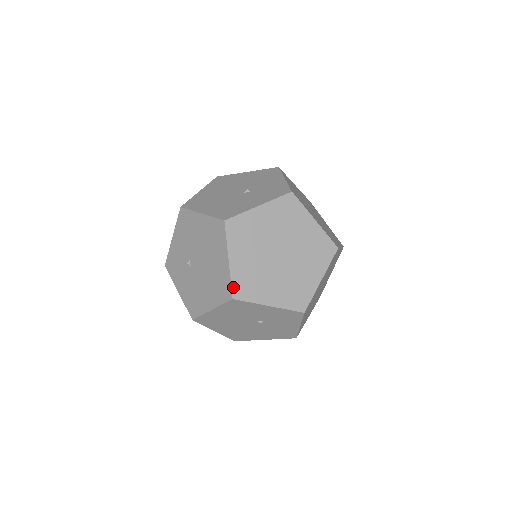
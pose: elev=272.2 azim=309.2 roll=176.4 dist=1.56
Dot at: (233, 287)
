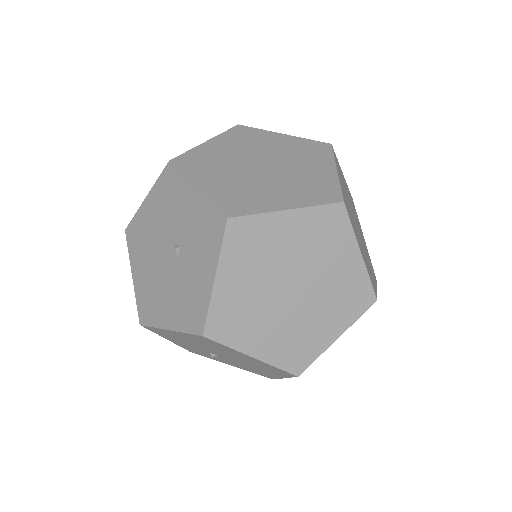
Dot at: (286, 369)
